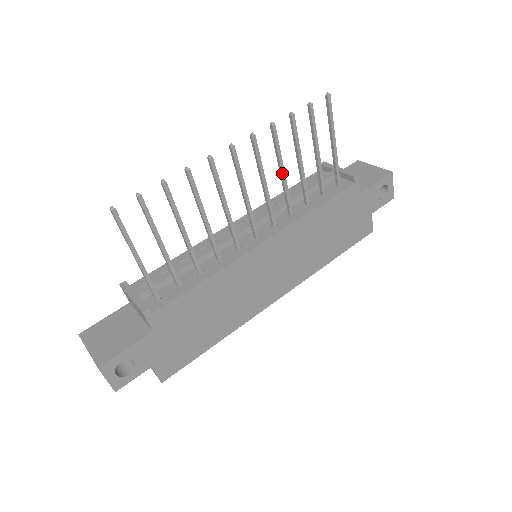
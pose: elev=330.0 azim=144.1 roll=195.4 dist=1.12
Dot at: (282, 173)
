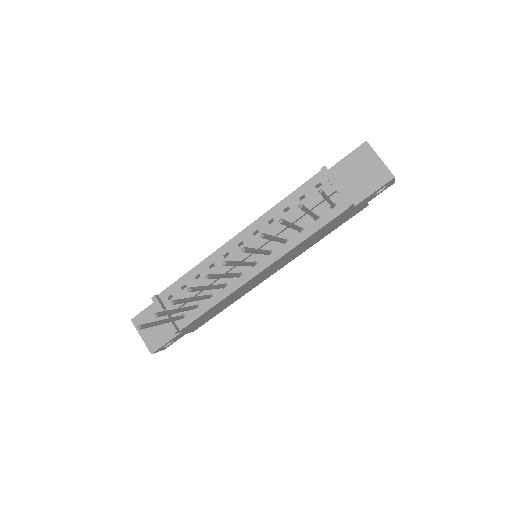
Dot at: occluded
